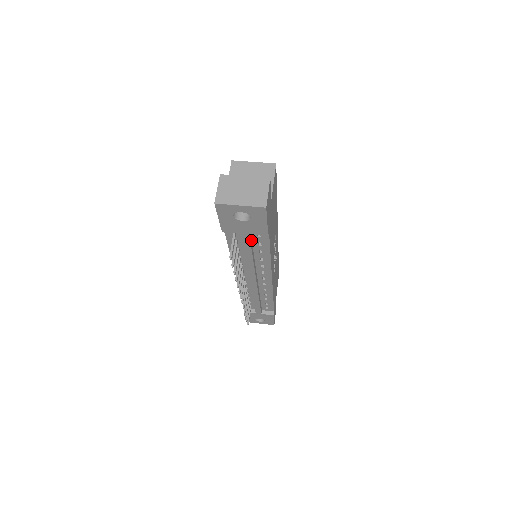
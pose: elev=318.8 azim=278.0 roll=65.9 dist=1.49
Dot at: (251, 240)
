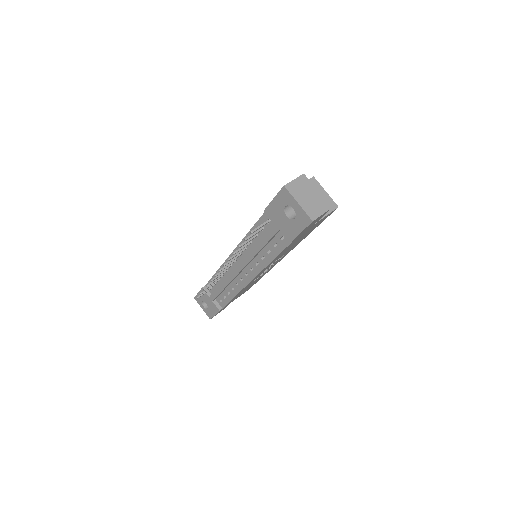
Dot at: (274, 236)
